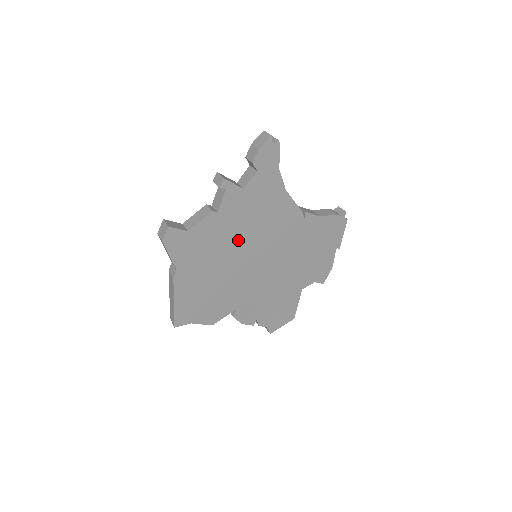
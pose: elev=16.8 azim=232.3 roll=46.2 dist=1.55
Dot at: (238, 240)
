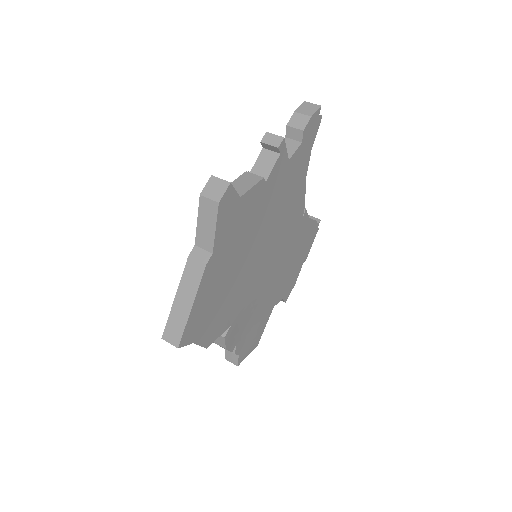
Dot at: (264, 226)
